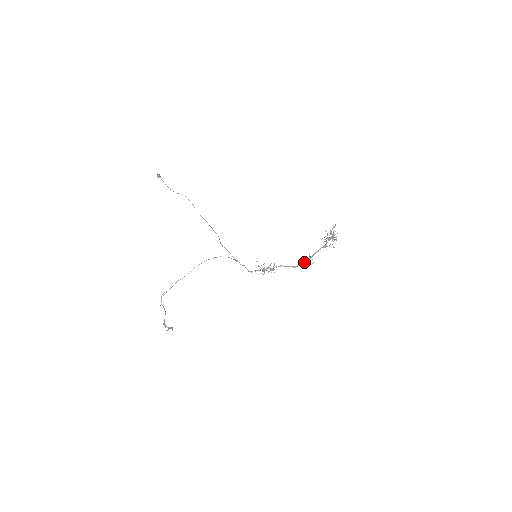
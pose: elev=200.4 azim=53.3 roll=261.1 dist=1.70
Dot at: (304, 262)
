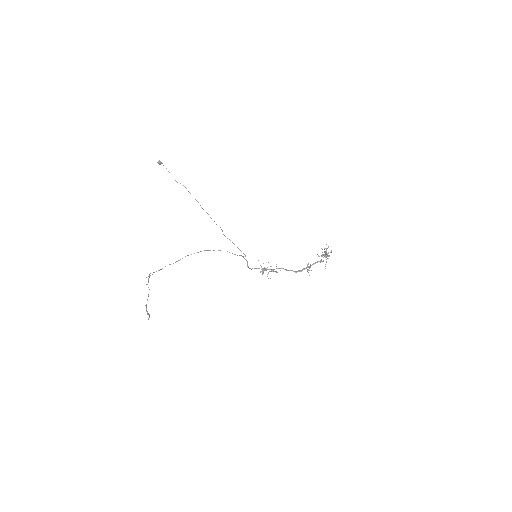
Dot at: (303, 269)
